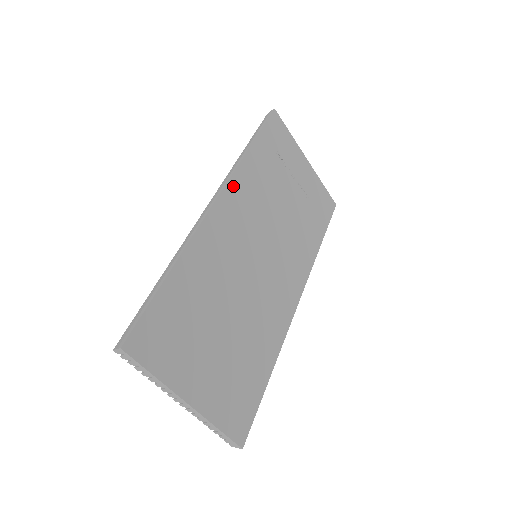
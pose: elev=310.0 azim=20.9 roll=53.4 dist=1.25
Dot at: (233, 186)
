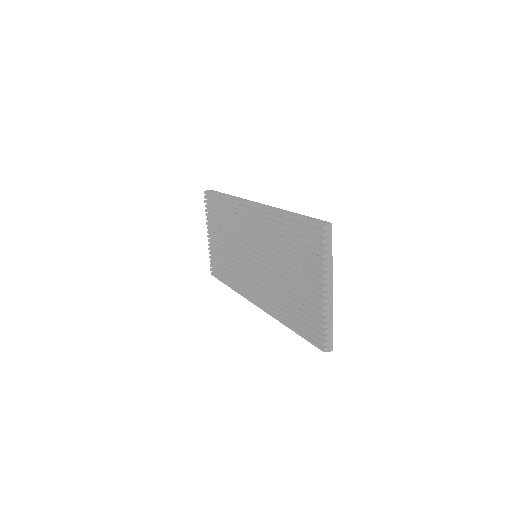
Dot at: occluded
